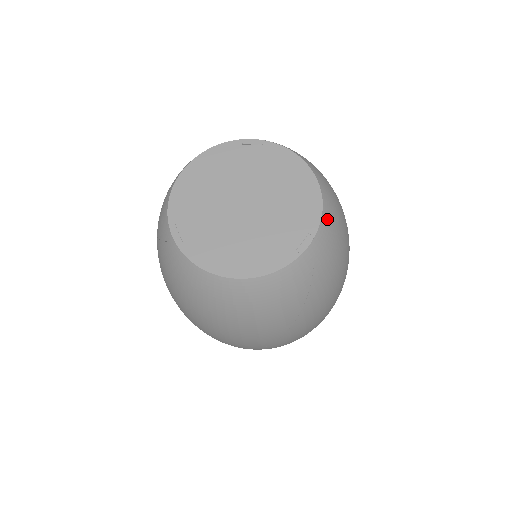
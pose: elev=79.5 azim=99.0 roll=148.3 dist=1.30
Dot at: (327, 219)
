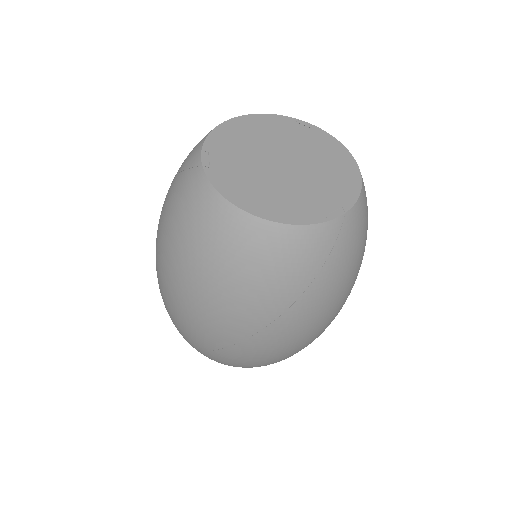
Dot at: (361, 207)
